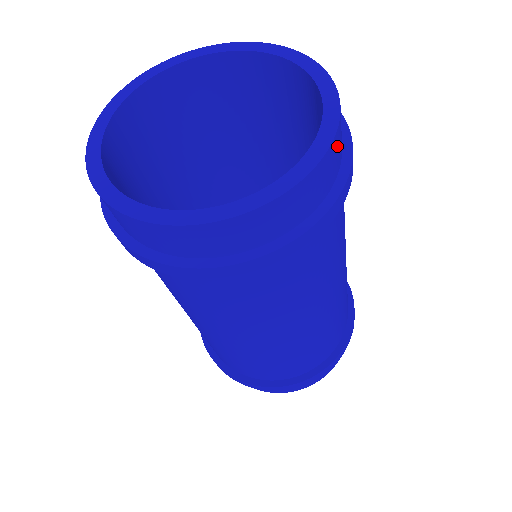
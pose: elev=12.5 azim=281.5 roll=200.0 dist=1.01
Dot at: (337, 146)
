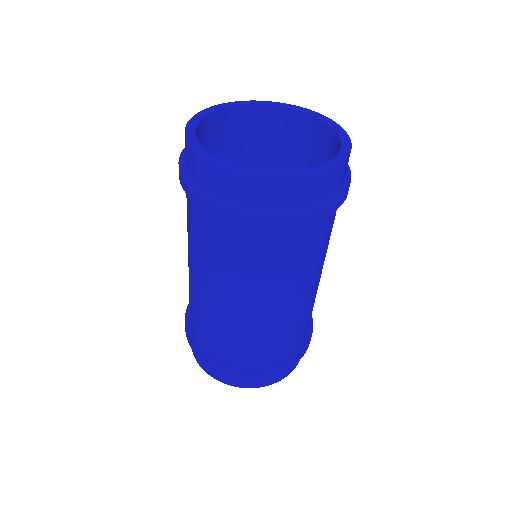
Dot at: (348, 160)
